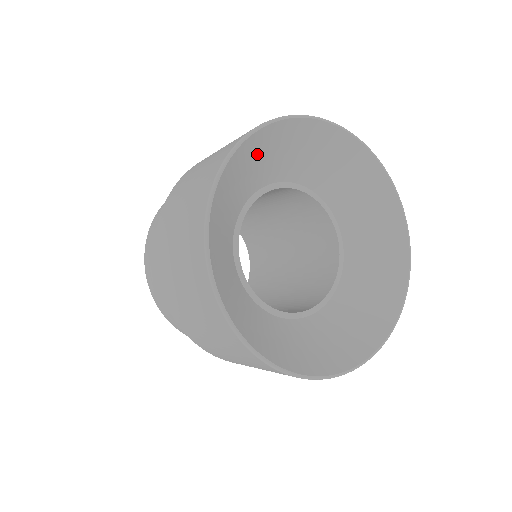
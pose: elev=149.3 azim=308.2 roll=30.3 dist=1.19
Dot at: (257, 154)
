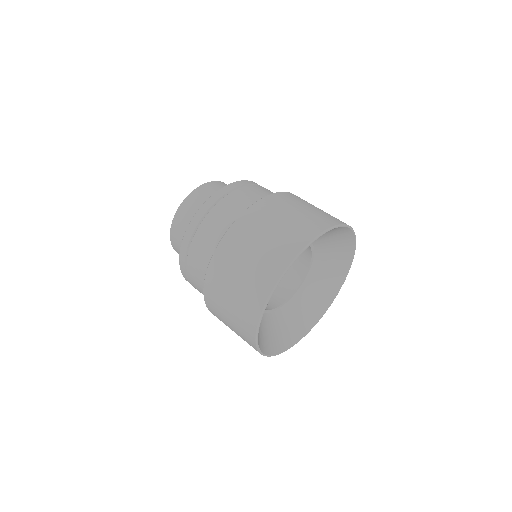
Dot at: occluded
